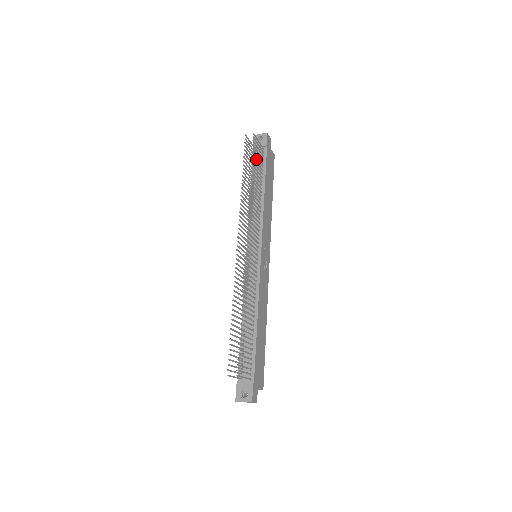
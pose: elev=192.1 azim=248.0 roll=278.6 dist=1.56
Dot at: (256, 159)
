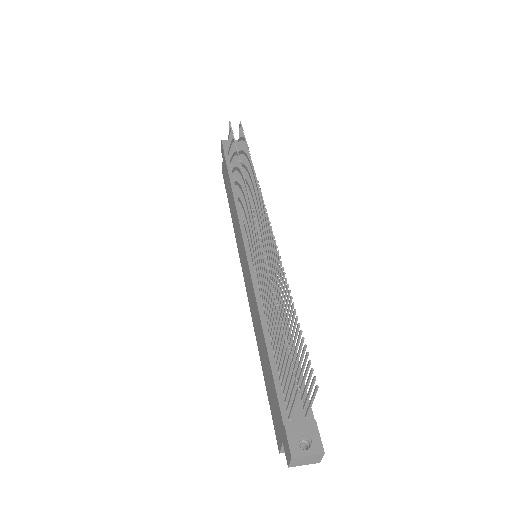
Dot at: occluded
